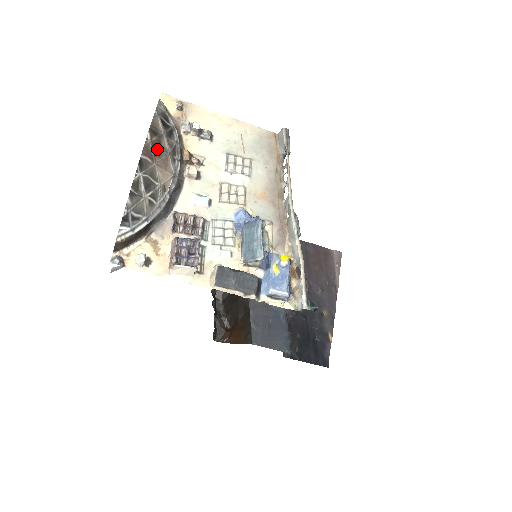
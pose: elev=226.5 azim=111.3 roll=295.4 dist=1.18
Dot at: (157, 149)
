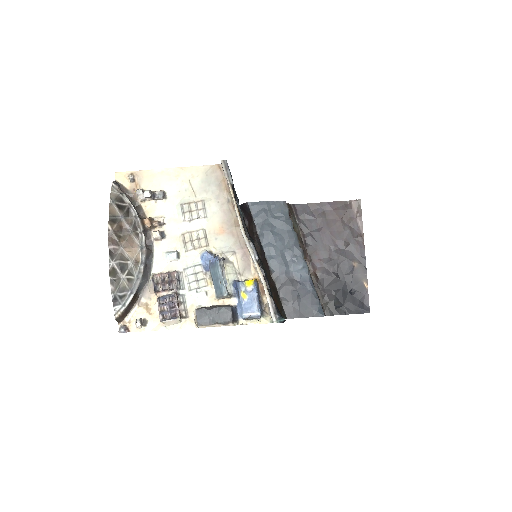
Dot at: (121, 233)
